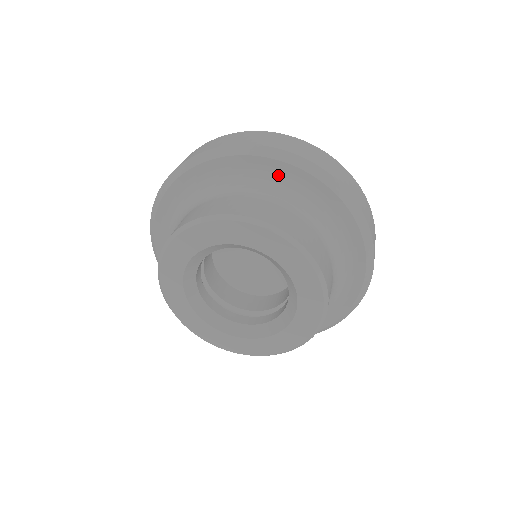
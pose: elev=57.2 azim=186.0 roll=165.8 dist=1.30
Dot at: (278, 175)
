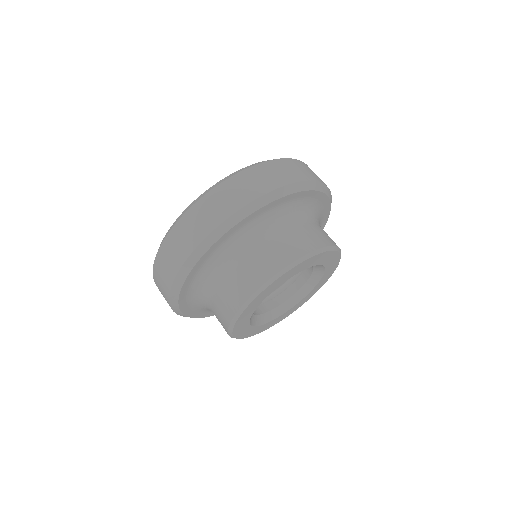
Dot at: (292, 202)
